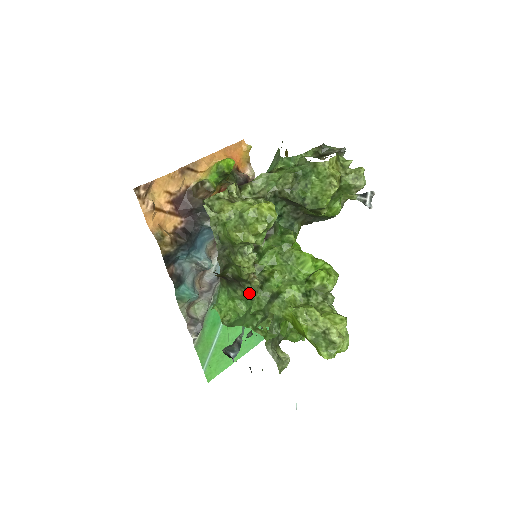
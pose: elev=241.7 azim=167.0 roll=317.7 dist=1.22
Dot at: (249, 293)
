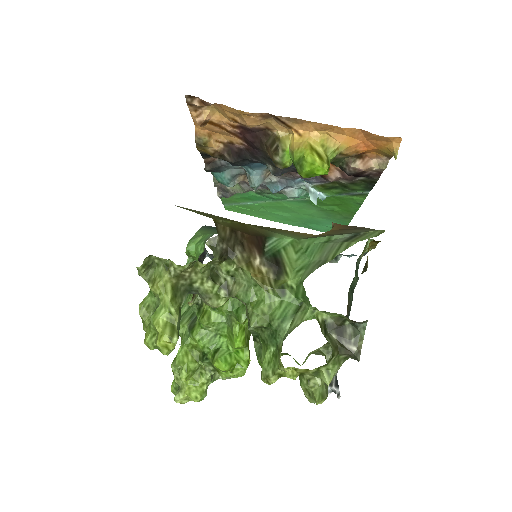
Dot at: occluded
